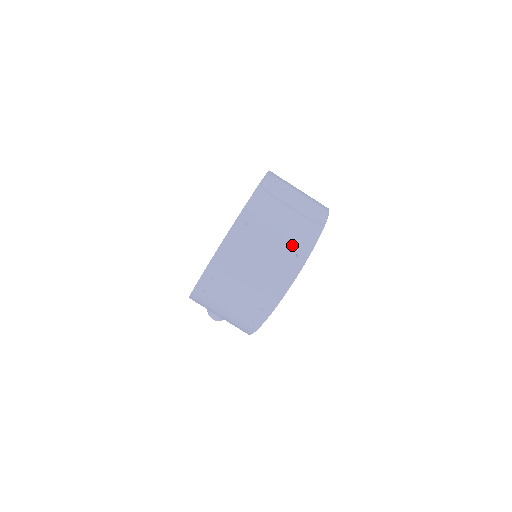
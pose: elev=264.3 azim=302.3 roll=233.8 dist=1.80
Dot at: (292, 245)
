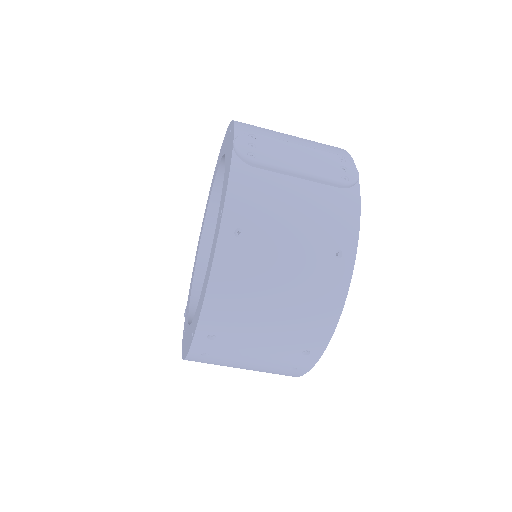
Dot at: (324, 240)
